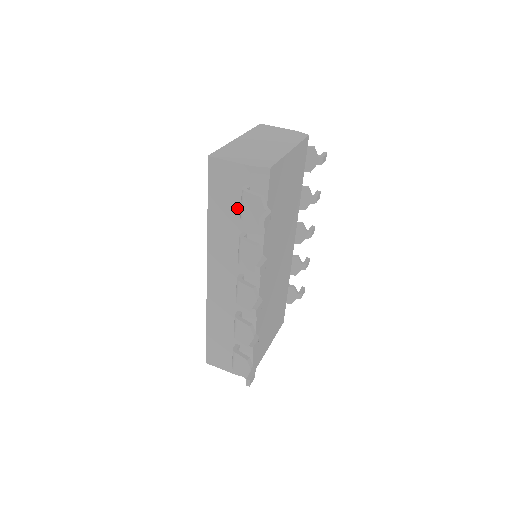
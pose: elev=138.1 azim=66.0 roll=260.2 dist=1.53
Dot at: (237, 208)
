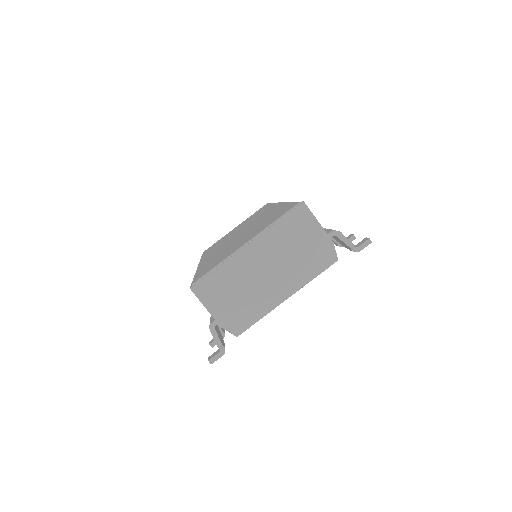
Dot at: occluded
